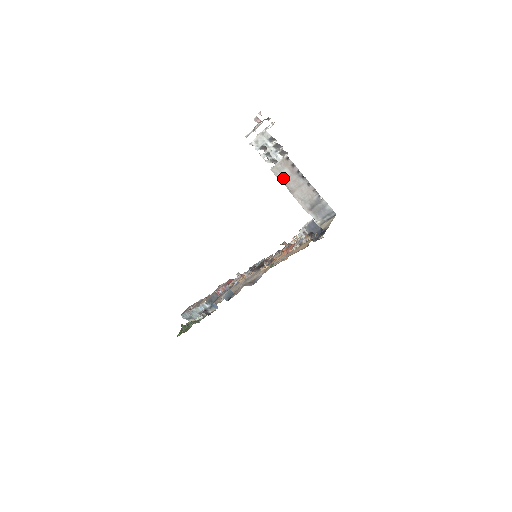
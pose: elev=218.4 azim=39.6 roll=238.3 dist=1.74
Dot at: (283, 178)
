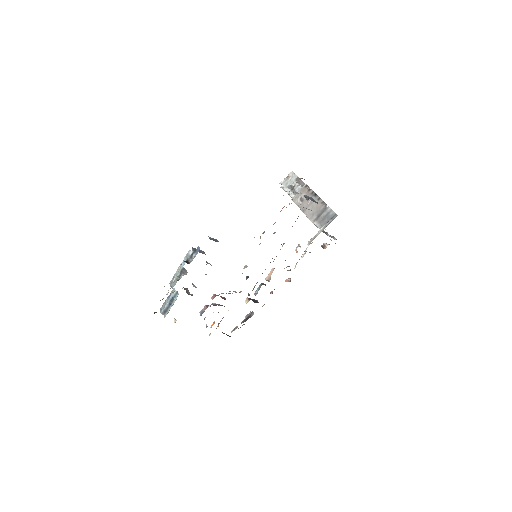
Dot at: occluded
